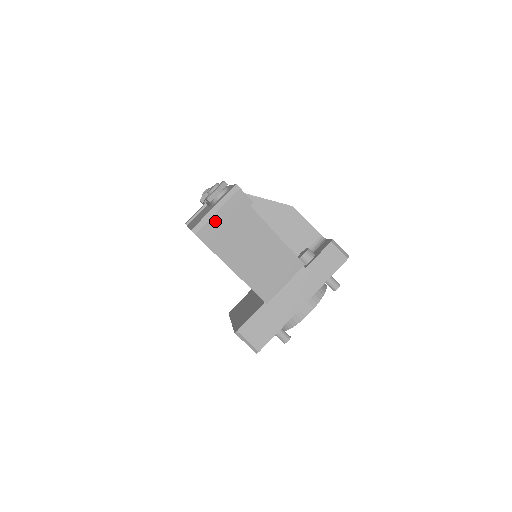
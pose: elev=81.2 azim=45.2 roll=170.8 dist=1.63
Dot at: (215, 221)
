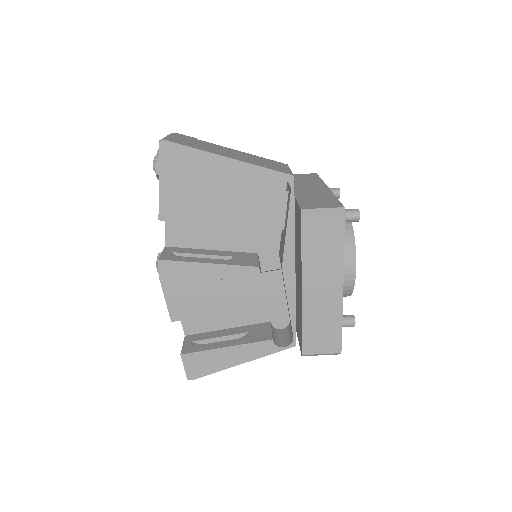
Dot at: (176, 139)
